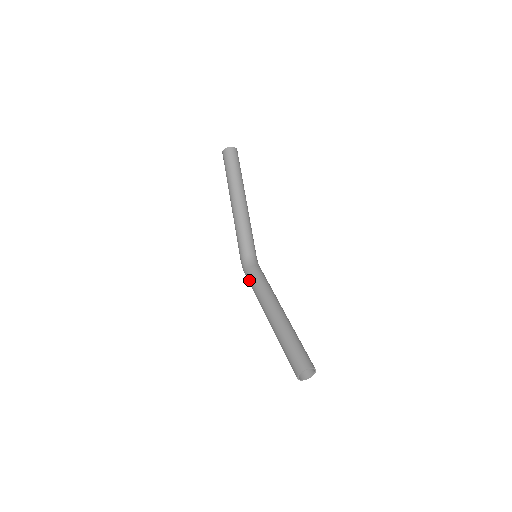
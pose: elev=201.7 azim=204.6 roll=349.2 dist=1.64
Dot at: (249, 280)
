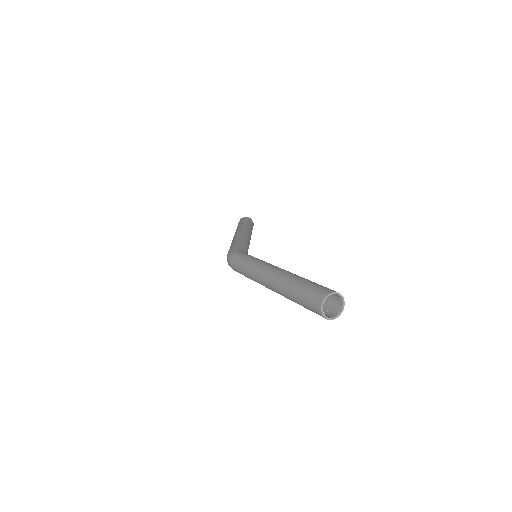
Dot at: (245, 255)
